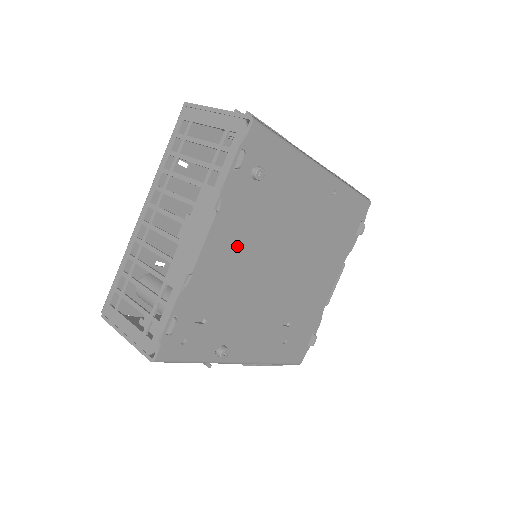
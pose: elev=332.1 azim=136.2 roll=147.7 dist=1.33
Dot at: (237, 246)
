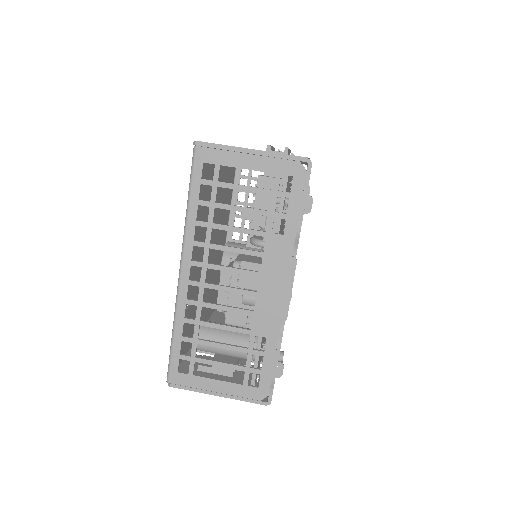
Dot at: occluded
